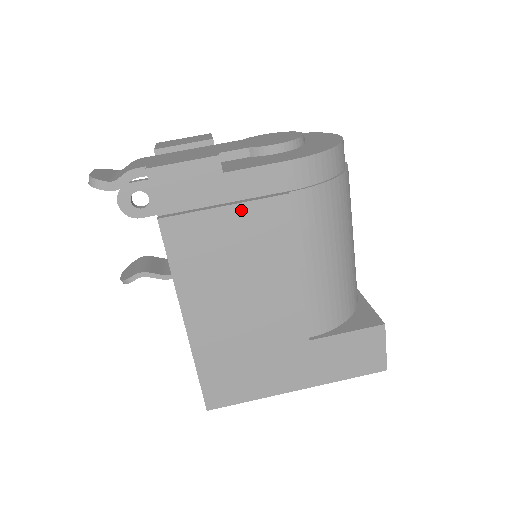
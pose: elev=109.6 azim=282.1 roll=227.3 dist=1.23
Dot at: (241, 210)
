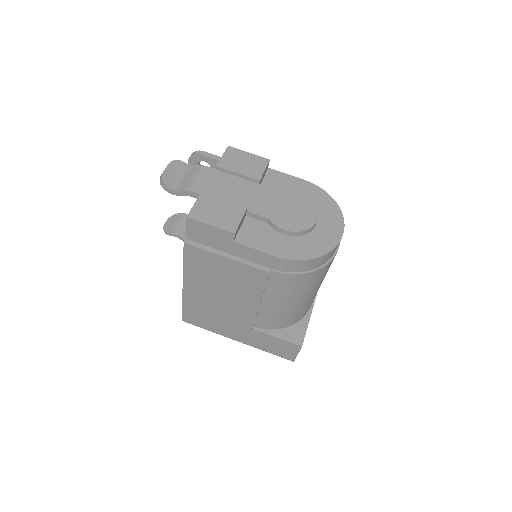
Dot at: (236, 264)
